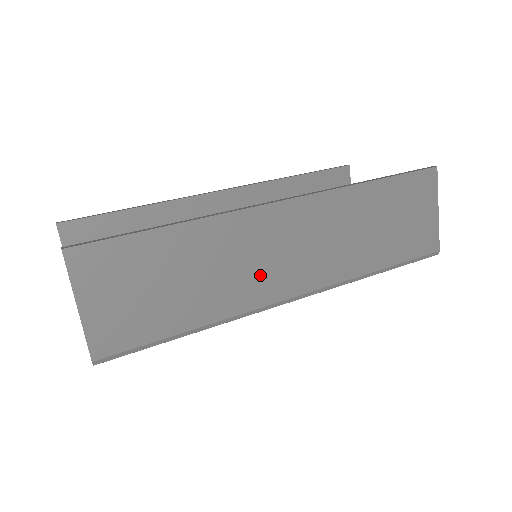
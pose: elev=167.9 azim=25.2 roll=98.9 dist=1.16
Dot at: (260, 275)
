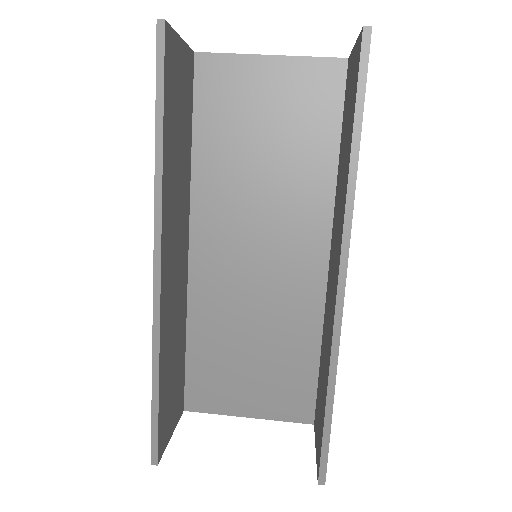
Dot at: occluded
